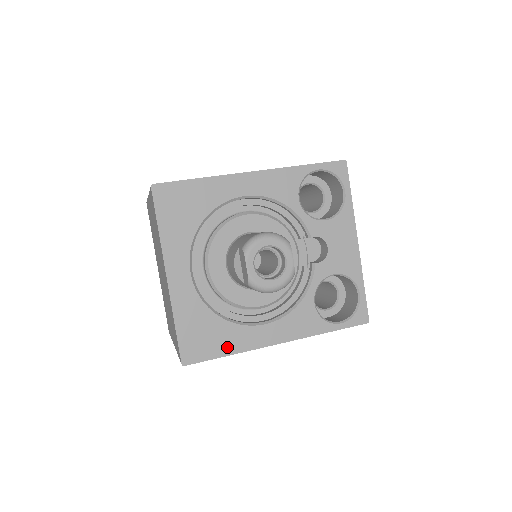
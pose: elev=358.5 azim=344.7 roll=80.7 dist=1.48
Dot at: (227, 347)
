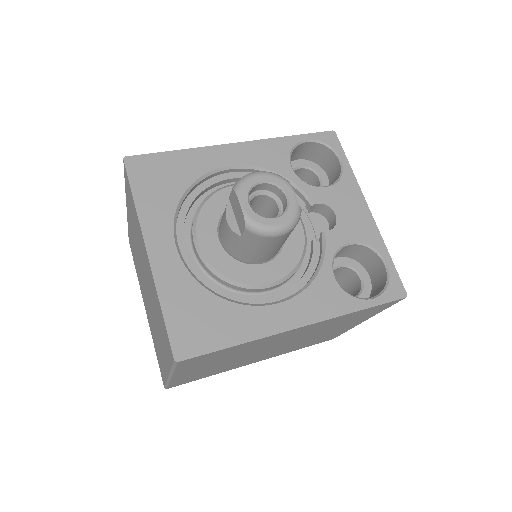
Dot at: (233, 334)
